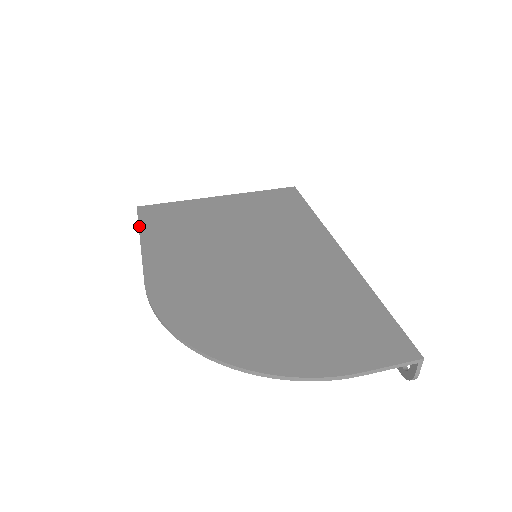
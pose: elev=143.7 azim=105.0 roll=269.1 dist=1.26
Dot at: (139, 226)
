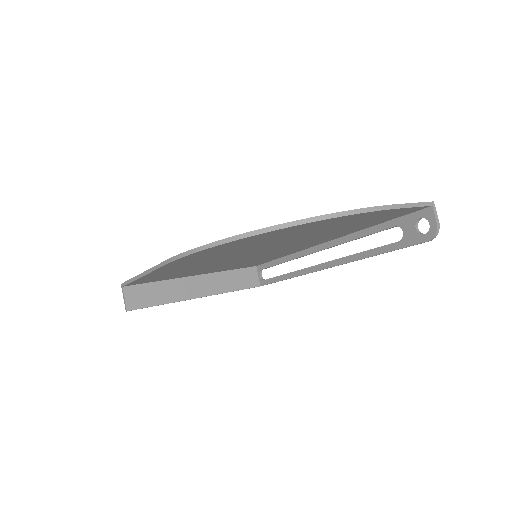
Dot at: (133, 277)
